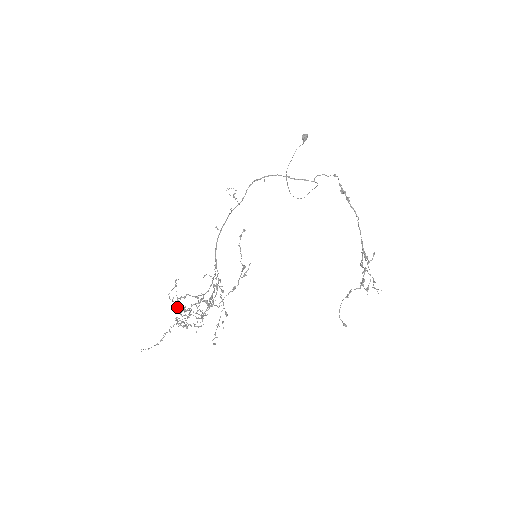
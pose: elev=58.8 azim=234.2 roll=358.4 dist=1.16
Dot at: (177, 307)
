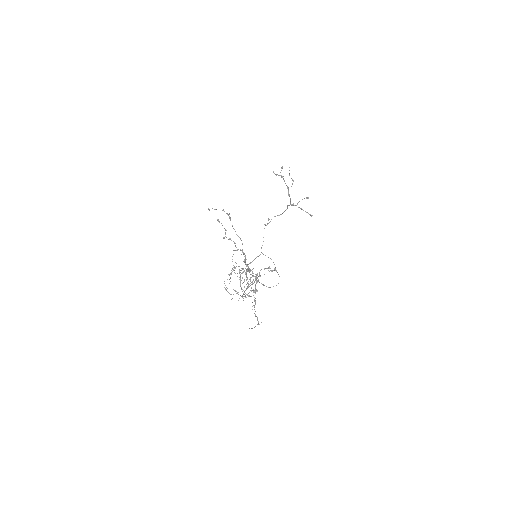
Dot at: occluded
